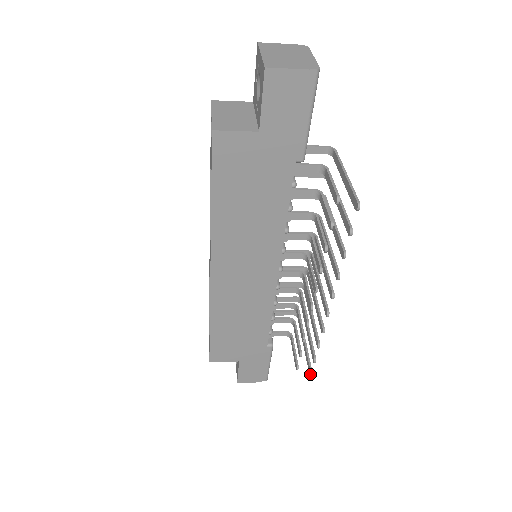
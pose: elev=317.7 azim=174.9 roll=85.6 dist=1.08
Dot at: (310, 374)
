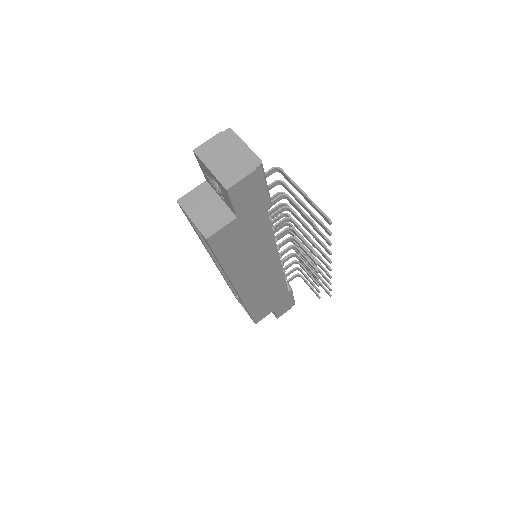
Dot at: (330, 296)
